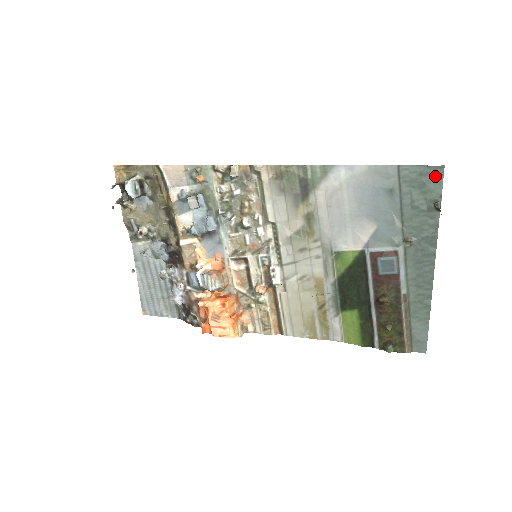
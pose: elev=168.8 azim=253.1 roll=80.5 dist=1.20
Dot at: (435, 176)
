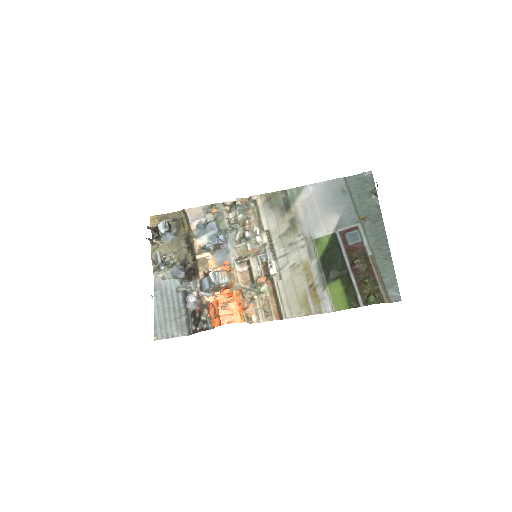
Dot at: (368, 178)
